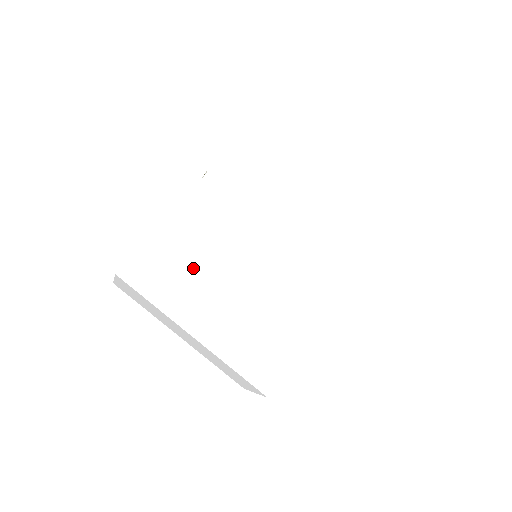
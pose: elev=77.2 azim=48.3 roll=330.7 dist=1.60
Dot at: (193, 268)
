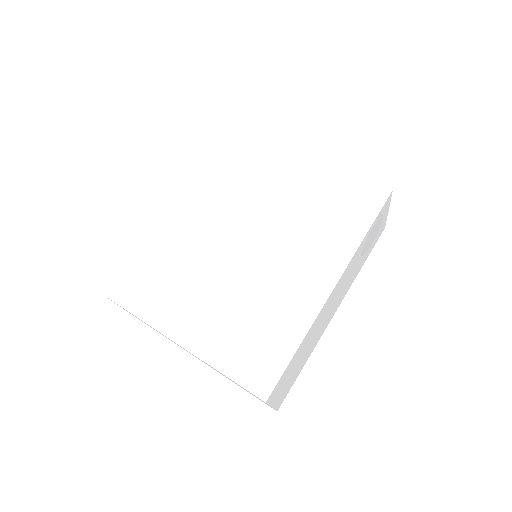
Dot at: (173, 274)
